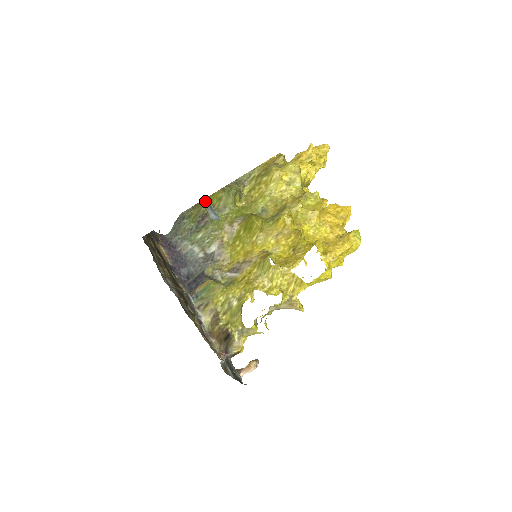
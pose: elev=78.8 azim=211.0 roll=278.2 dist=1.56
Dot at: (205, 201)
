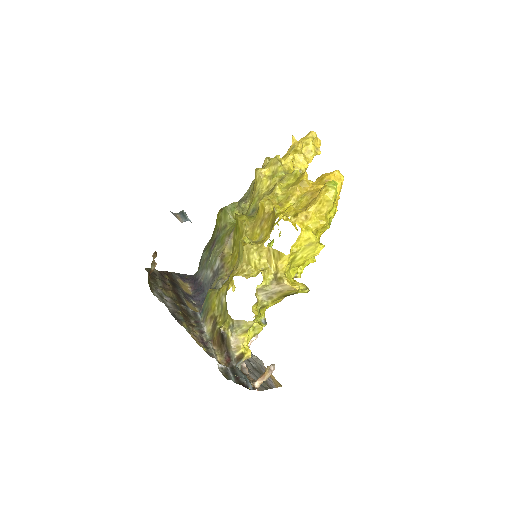
Dot at: (180, 213)
